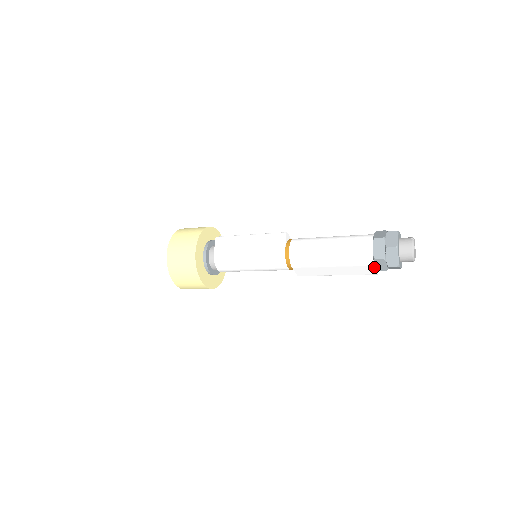
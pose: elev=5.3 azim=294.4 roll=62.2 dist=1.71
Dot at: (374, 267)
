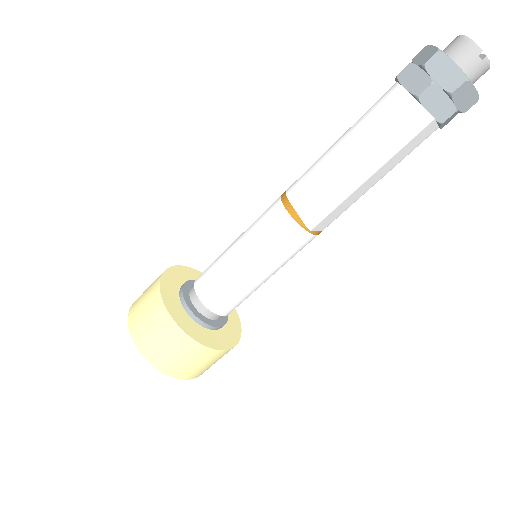
Dot at: (409, 97)
